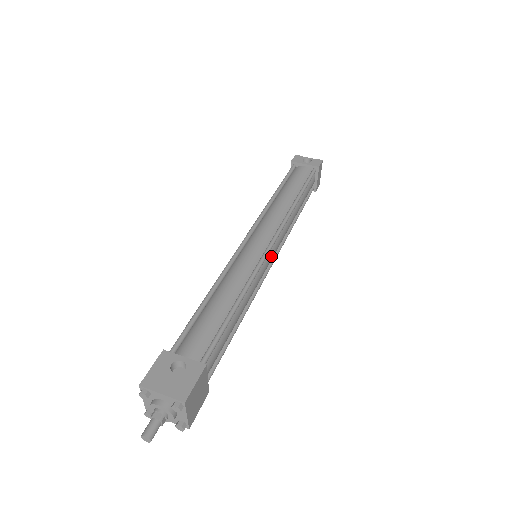
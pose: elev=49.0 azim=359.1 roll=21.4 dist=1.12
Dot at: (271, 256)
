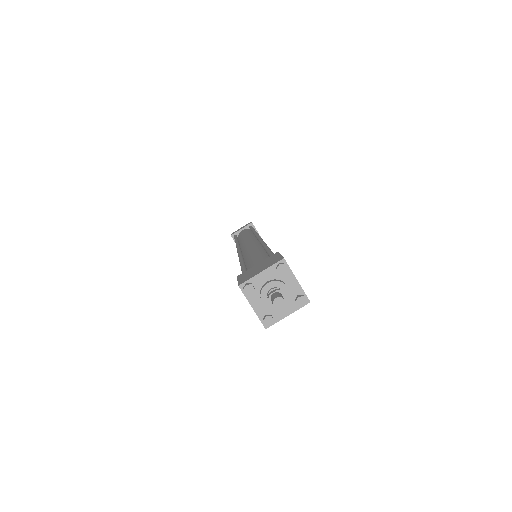
Dot at: occluded
